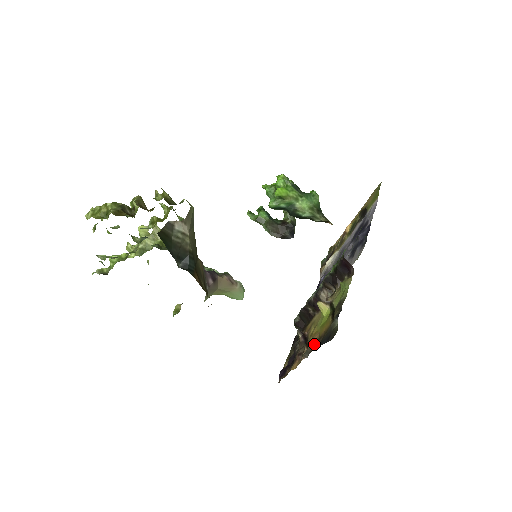
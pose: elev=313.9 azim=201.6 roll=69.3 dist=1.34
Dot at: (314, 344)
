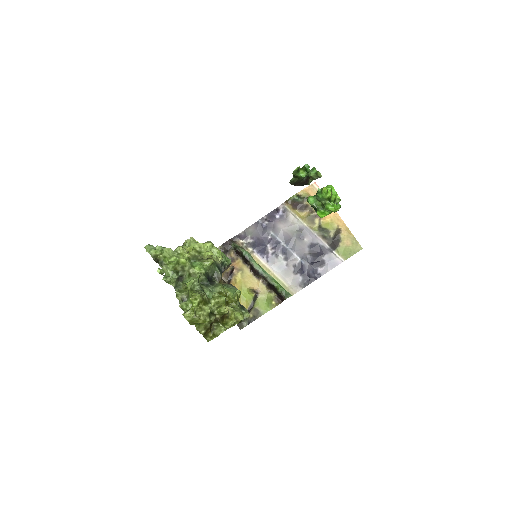
Dot at: occluded
